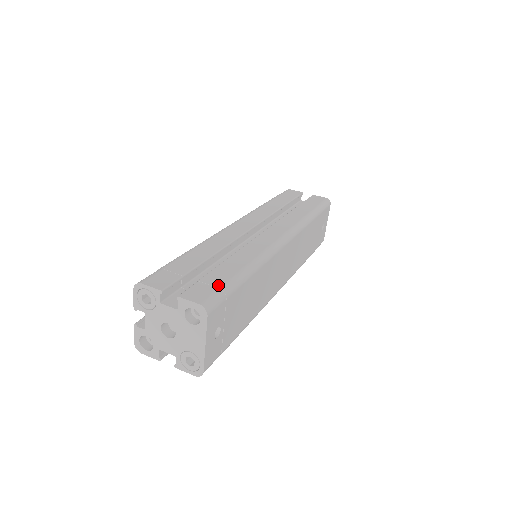
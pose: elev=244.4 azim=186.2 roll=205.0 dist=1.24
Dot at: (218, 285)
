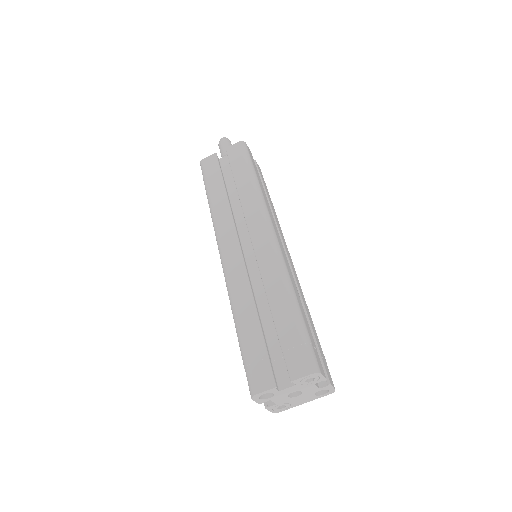
Dot at: (325, 359)
